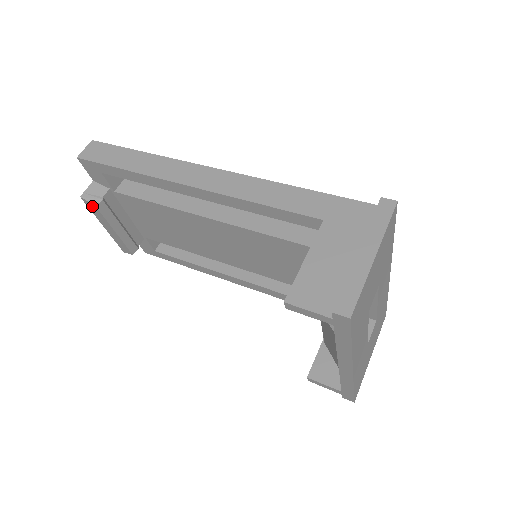
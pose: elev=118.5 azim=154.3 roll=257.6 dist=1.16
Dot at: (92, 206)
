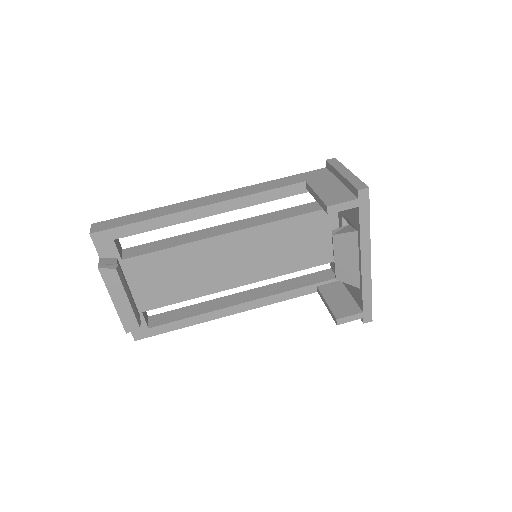
Dot at: (110, 273)
